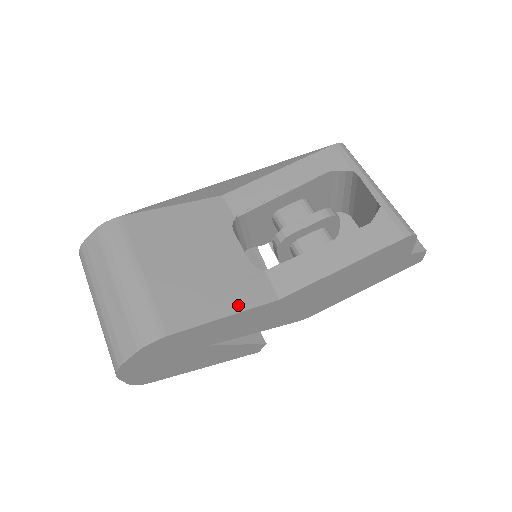
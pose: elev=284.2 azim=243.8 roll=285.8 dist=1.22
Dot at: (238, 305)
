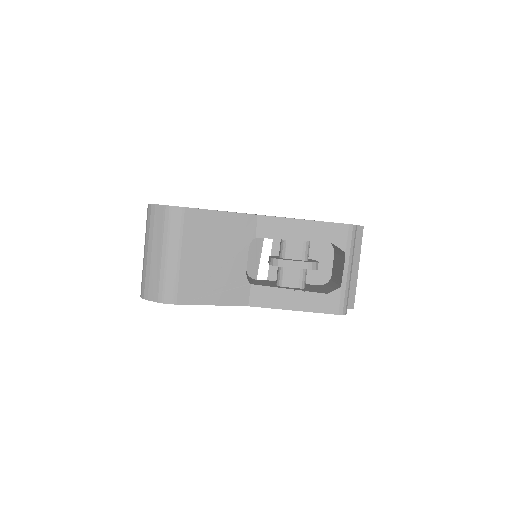
Dot at: (224, 301)
